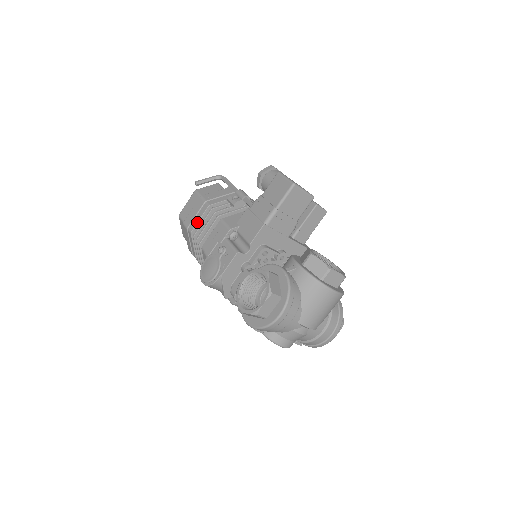
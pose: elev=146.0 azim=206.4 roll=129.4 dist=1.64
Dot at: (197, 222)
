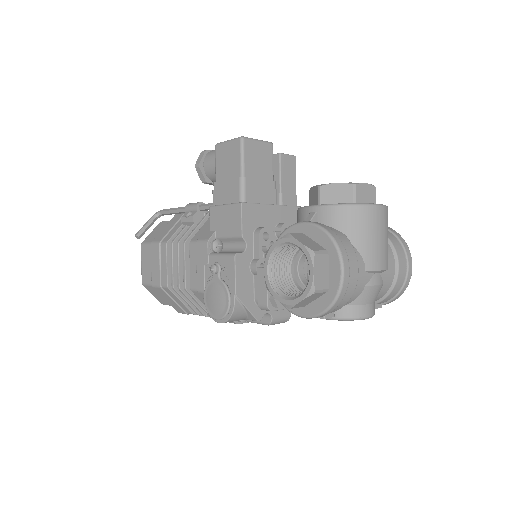
Dot at: (166, 270)
